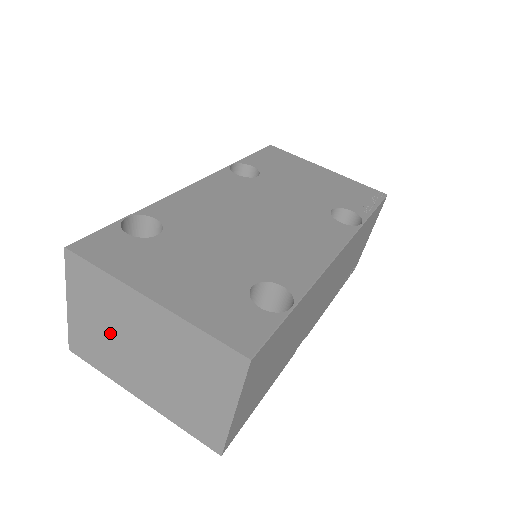
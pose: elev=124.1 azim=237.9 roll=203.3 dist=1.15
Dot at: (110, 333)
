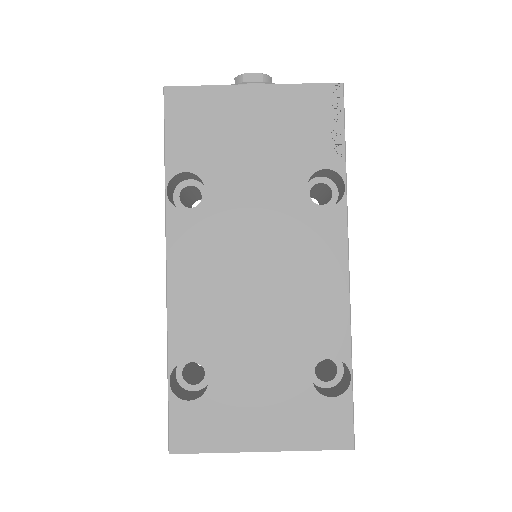
Dot at: occluded
